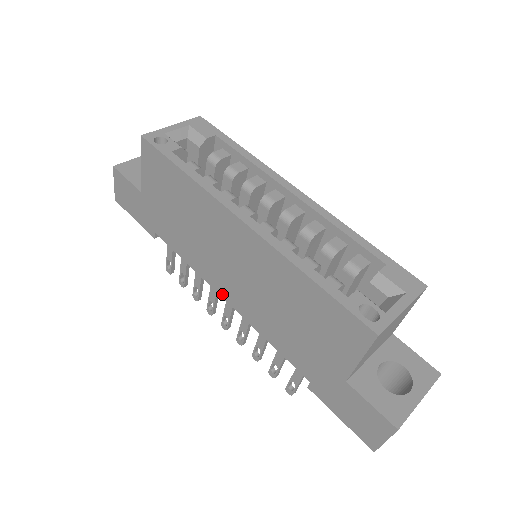
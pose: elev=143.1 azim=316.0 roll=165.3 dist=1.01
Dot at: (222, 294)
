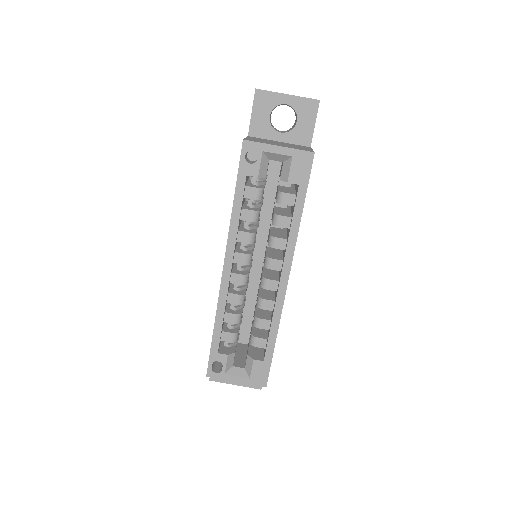
Dot at: occluded
